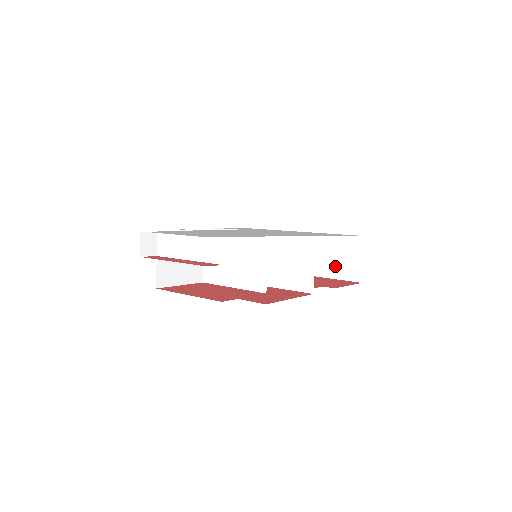
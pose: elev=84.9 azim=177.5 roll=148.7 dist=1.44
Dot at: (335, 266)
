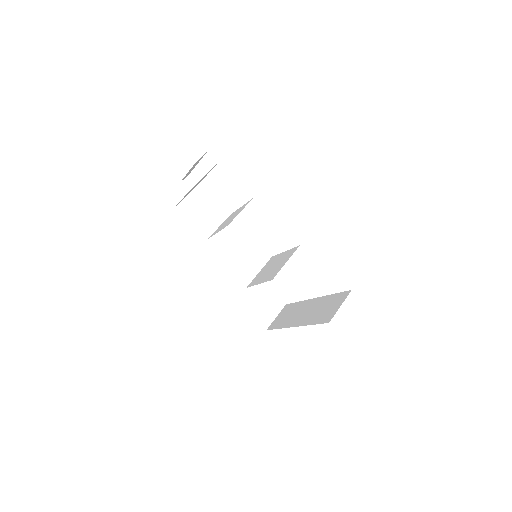
Dot at: (320, 315)
